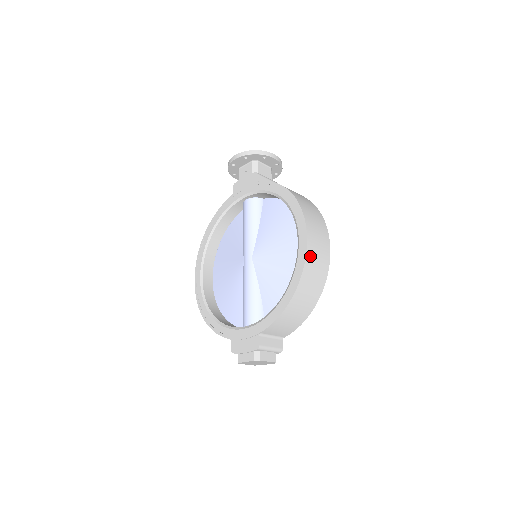
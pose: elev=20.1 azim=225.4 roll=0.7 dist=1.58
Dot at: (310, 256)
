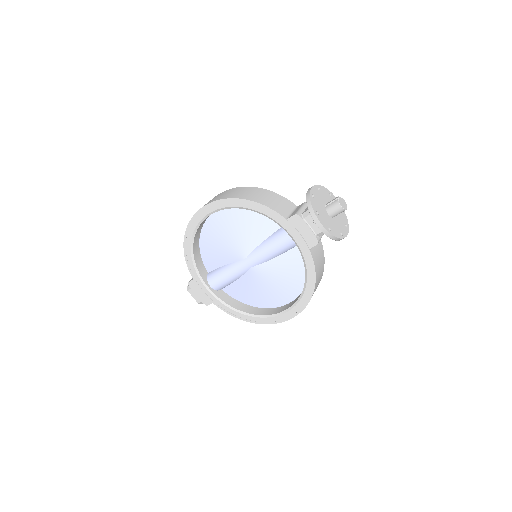
Dot at: occluded
